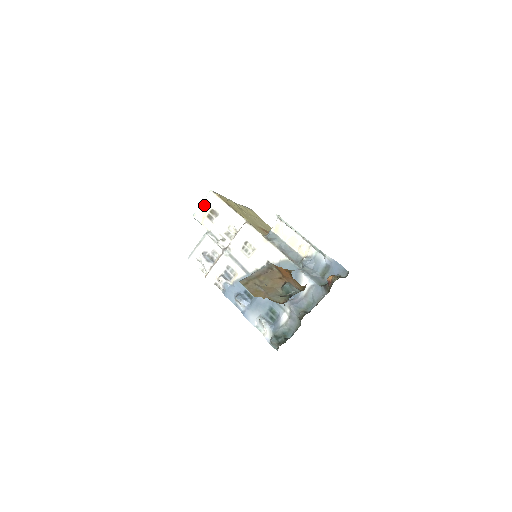
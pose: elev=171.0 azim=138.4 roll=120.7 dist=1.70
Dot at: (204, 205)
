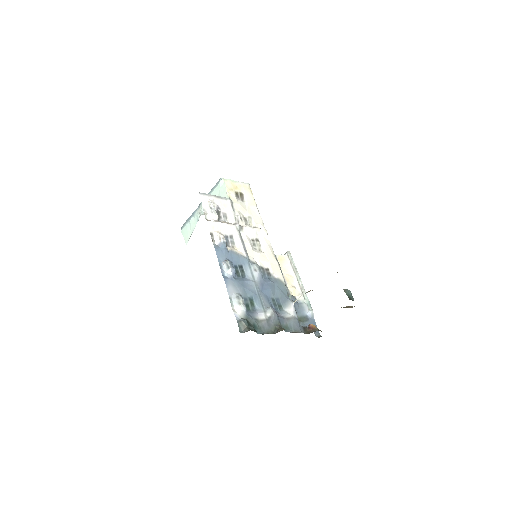
Dot at: (238, 184)
